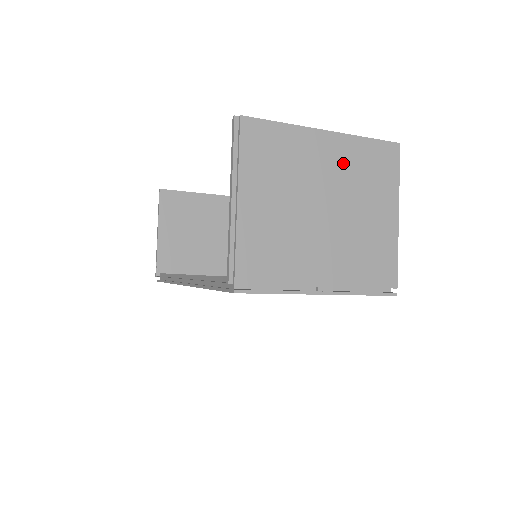
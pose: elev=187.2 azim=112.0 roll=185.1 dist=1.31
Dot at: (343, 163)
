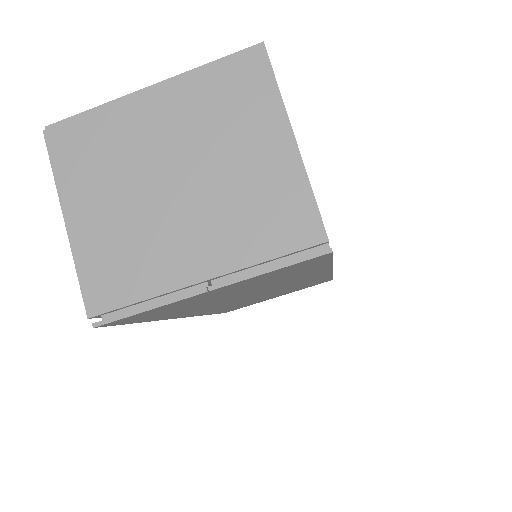
Dot at: (185, 112)
